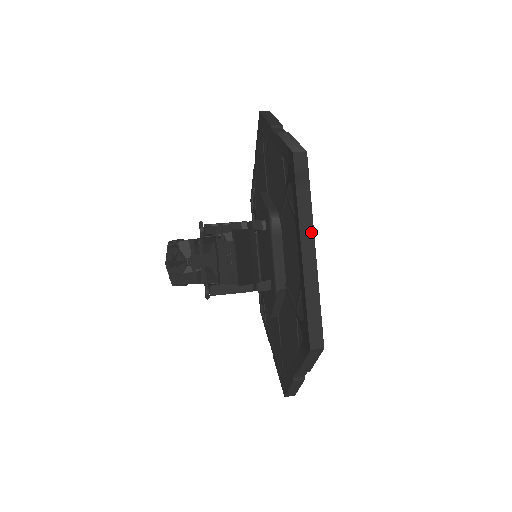
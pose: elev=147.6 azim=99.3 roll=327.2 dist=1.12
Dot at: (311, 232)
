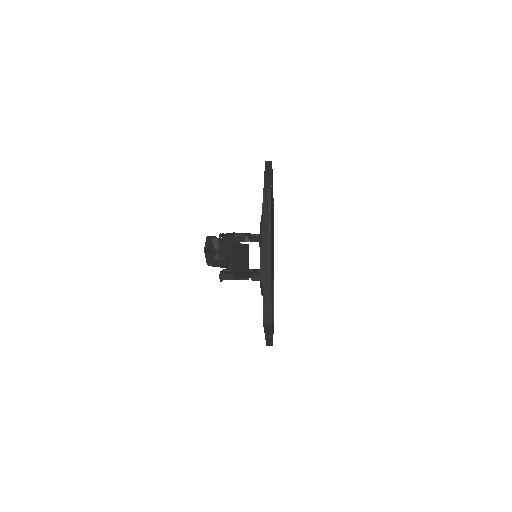
Dot at: (269, 258)
